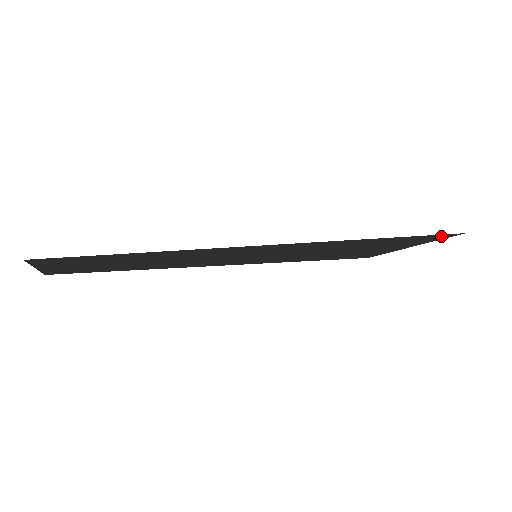
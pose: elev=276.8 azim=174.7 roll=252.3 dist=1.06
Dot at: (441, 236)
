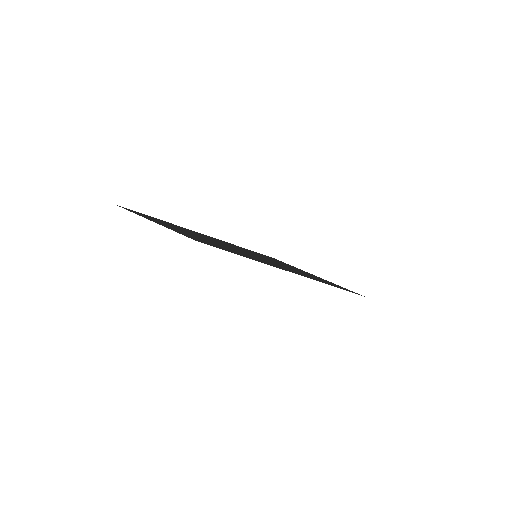
Dot at: (354, 292)
